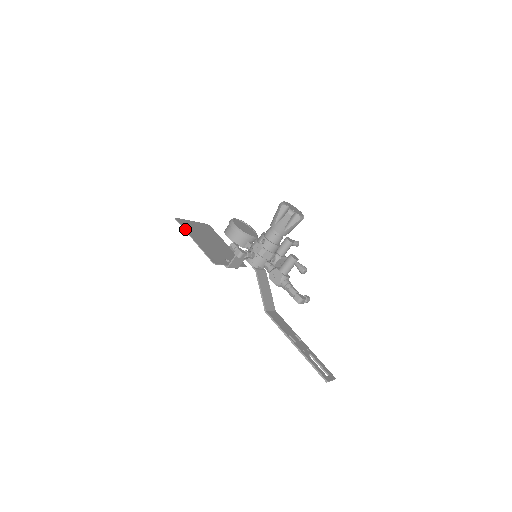
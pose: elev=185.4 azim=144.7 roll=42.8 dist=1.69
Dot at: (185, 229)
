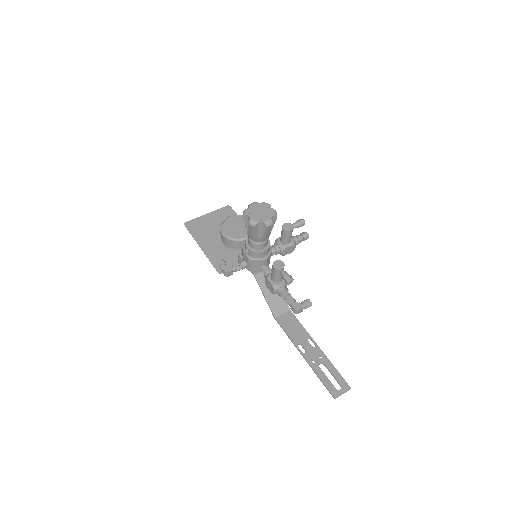
Dot at: (193, 236)
